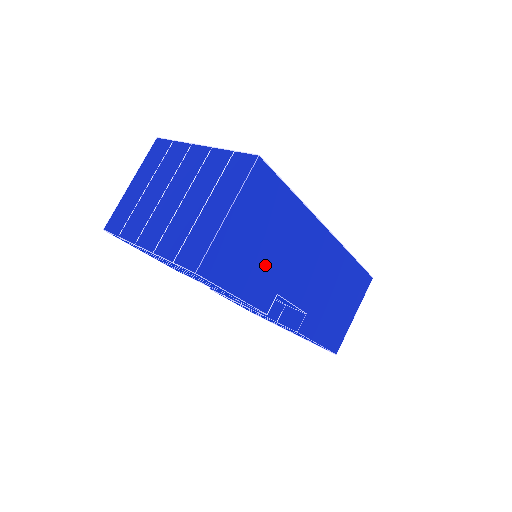
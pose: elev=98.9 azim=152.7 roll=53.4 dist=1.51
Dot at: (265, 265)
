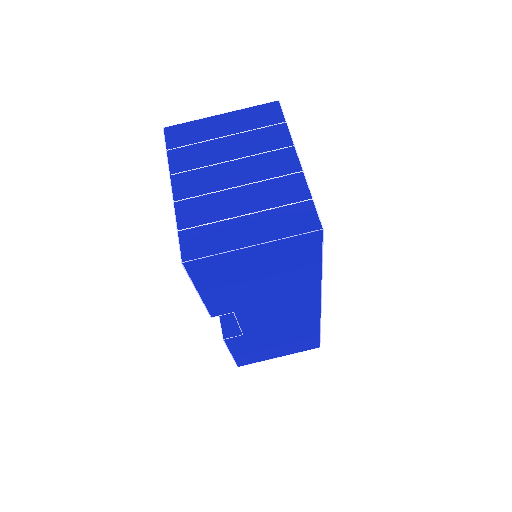
Dot at: (245, 292)
